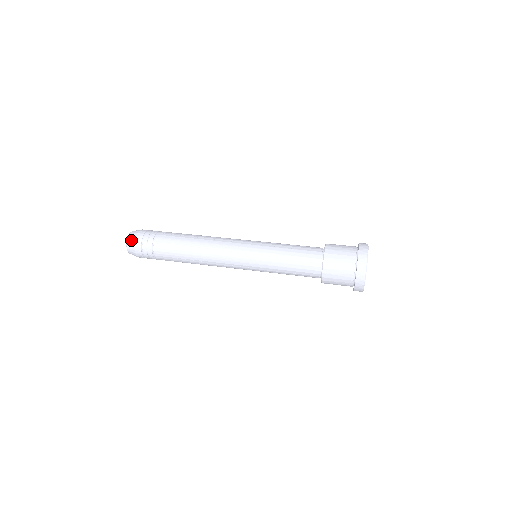
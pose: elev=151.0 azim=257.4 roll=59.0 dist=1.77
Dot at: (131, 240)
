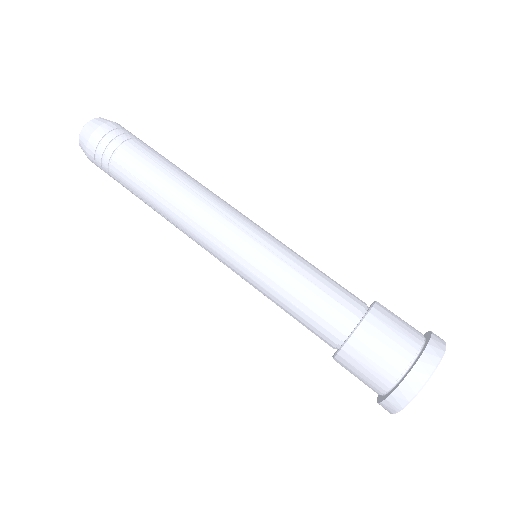
Dot at: (84, 152)
